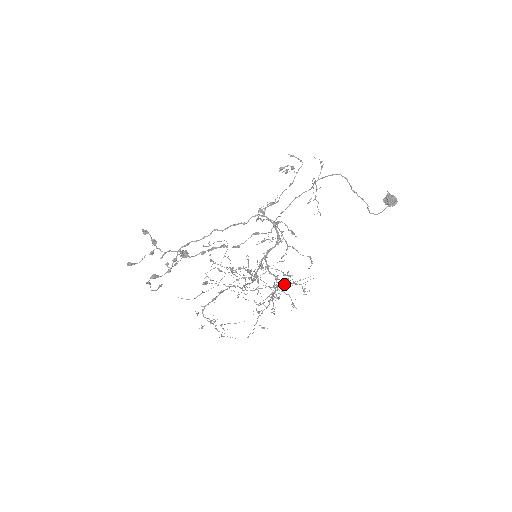
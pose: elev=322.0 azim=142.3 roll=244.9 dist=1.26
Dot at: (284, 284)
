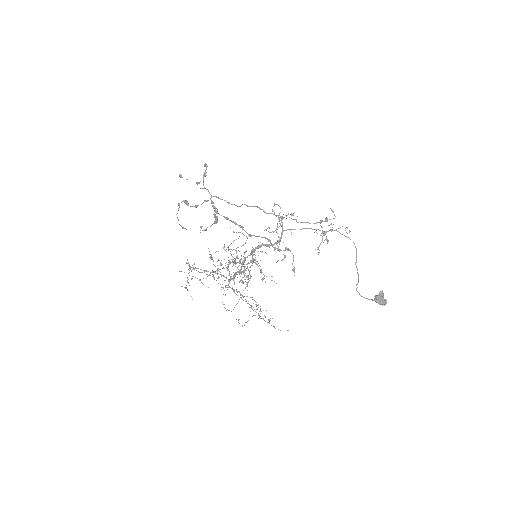
Dot at: (260, 318)
